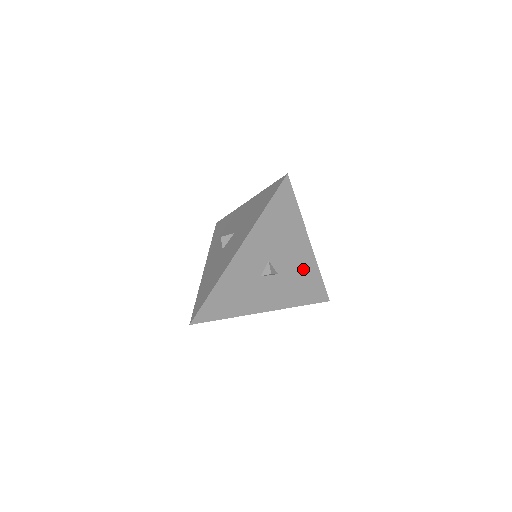
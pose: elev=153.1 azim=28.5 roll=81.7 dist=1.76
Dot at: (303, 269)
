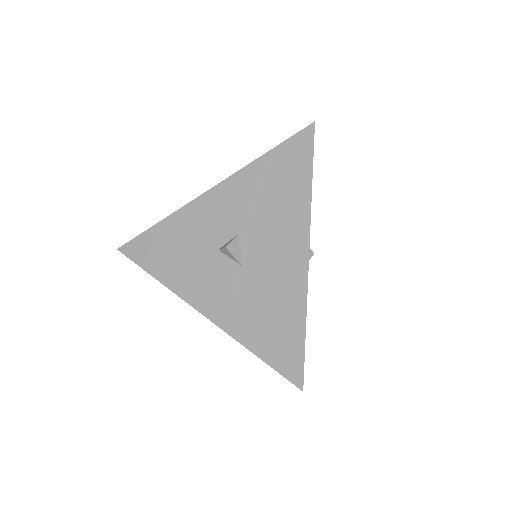
Dot at: (281, 288)
